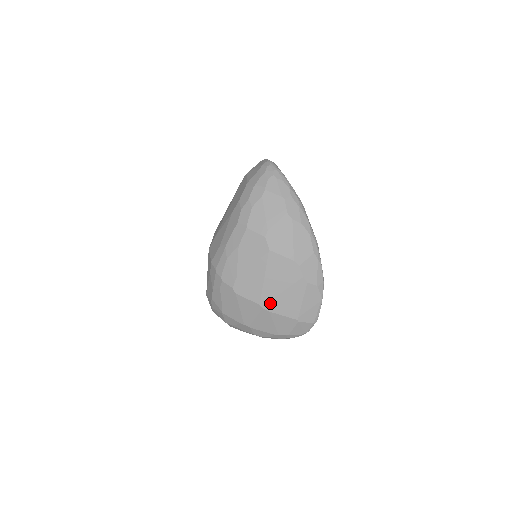
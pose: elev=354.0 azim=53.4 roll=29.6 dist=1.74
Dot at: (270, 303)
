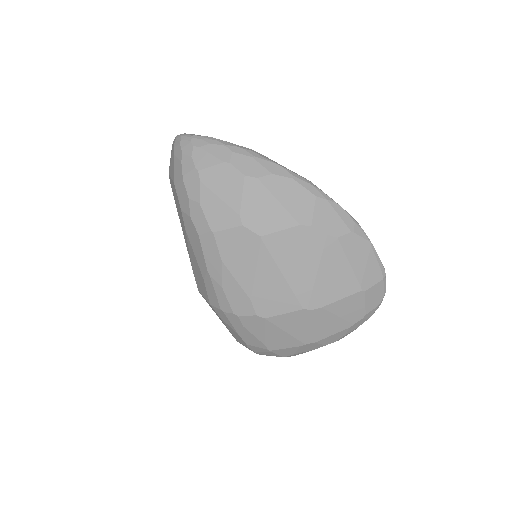
Dot at: (314, 297)
